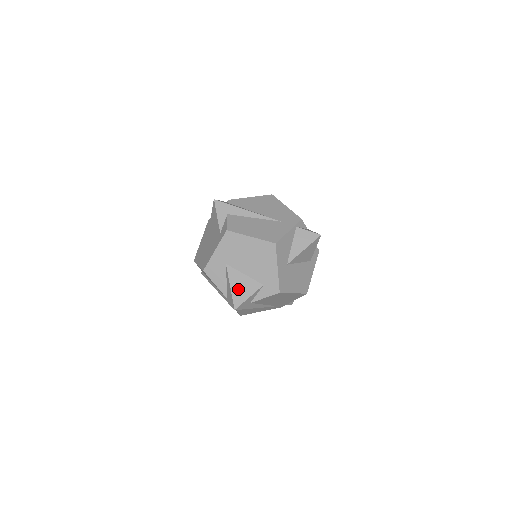
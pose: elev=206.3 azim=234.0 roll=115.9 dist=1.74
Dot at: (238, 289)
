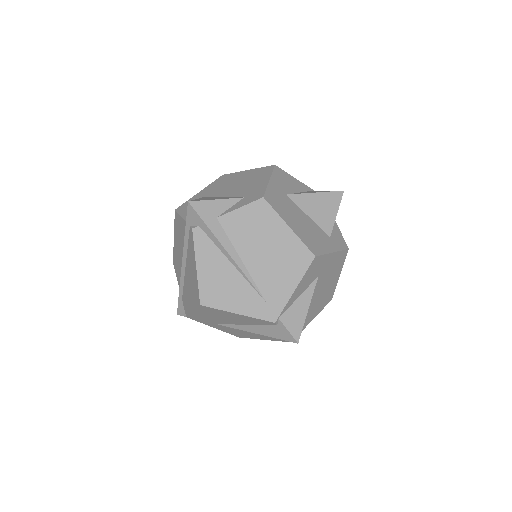
Dot at: occluded
